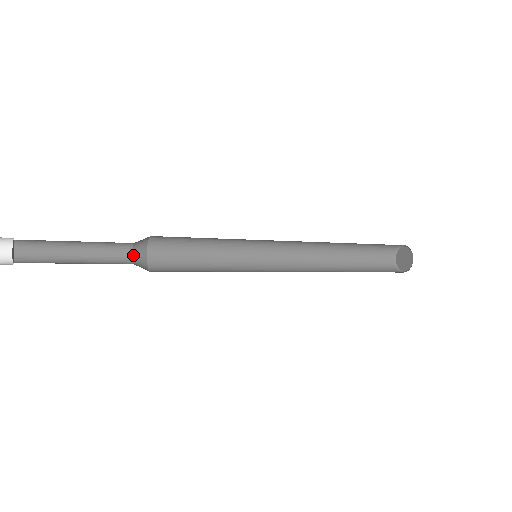
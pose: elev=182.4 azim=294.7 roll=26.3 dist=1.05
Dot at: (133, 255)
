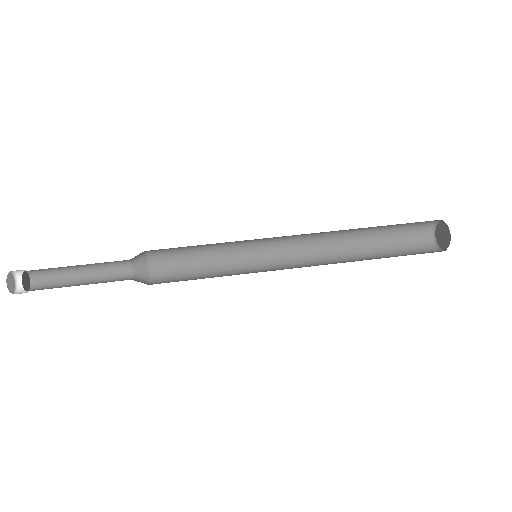
Dot at: (131, 259)
